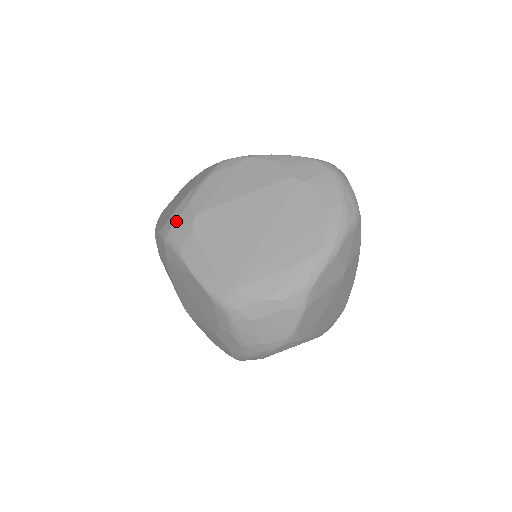
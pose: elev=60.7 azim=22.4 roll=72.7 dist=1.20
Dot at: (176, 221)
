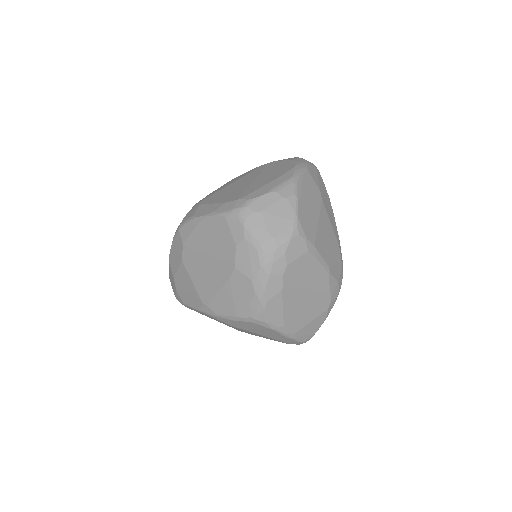
Dot at: (187, 214)
